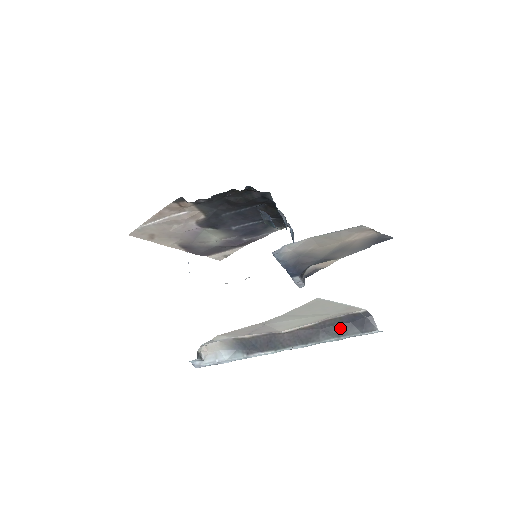
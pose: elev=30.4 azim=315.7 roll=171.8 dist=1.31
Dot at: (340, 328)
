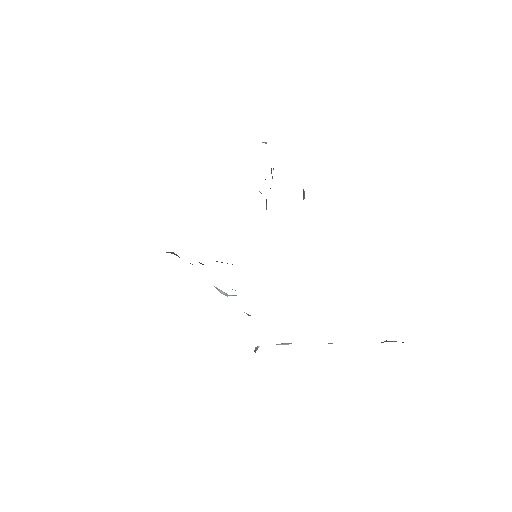
Dot at: occluded
